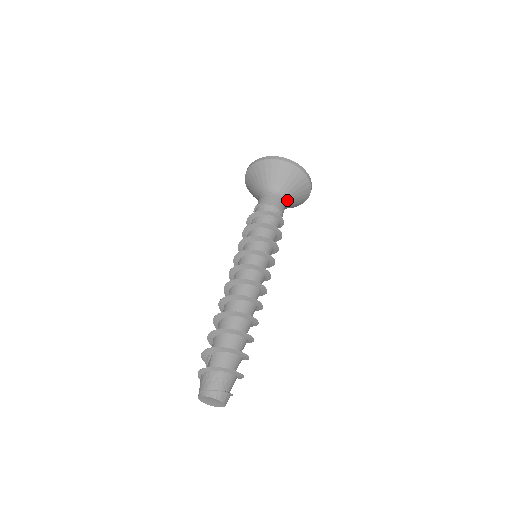
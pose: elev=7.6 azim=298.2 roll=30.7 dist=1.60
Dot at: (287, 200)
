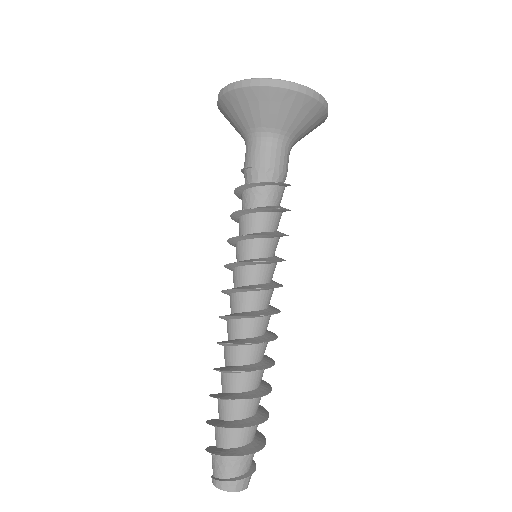
Dot at: (282, 139)
